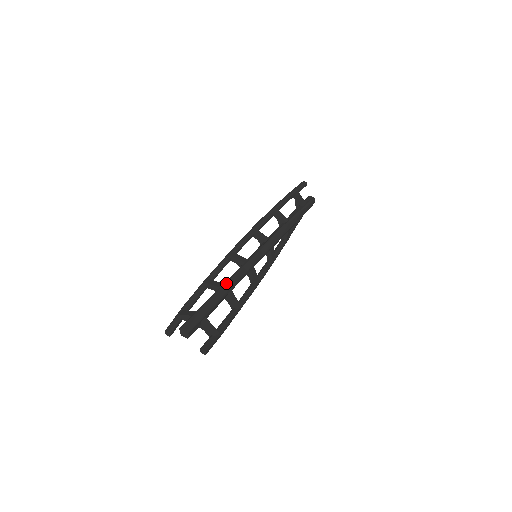
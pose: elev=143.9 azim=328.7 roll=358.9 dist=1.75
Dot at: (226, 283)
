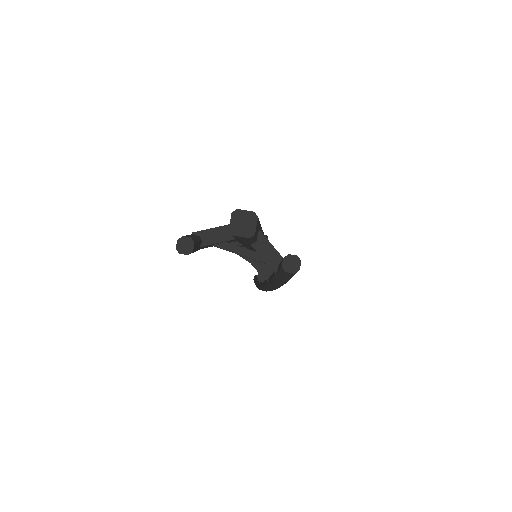
Dot at: occluded
